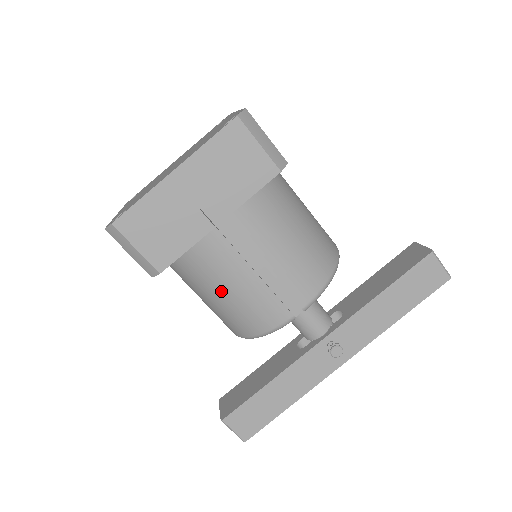
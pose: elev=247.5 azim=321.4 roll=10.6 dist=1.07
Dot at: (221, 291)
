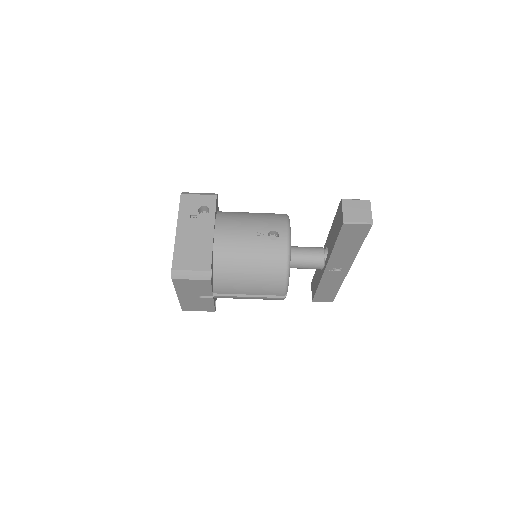
Dot at: occluded
